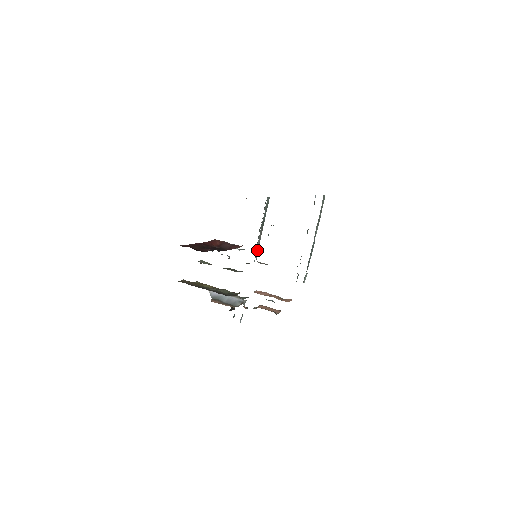
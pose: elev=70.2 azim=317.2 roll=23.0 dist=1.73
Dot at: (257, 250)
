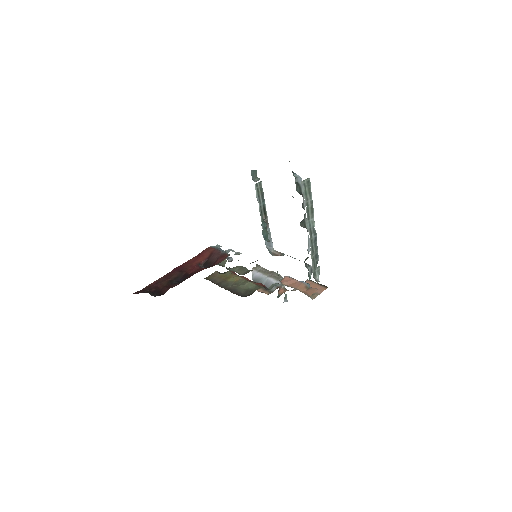
Dot at: occluded
